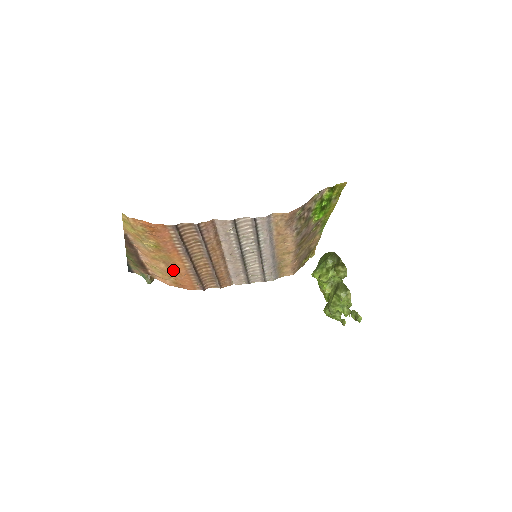
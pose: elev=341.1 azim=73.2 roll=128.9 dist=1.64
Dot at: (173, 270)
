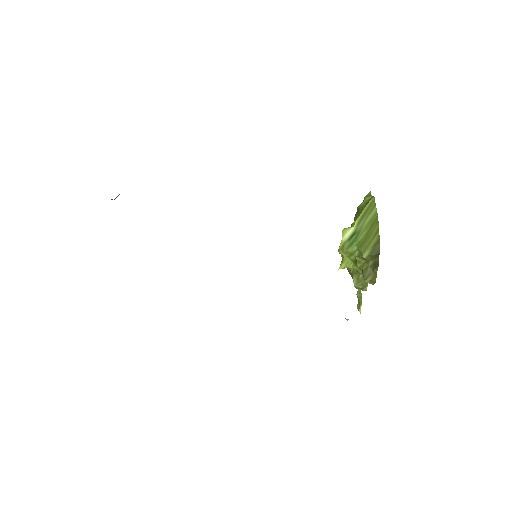
Dot at: occluded
